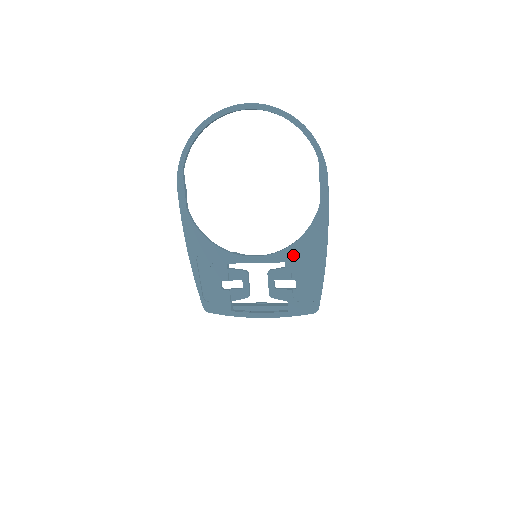
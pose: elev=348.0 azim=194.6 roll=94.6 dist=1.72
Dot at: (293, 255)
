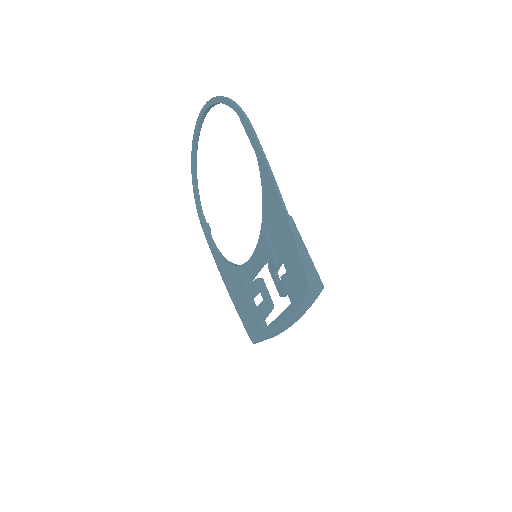
Dot at: (269, 232)
